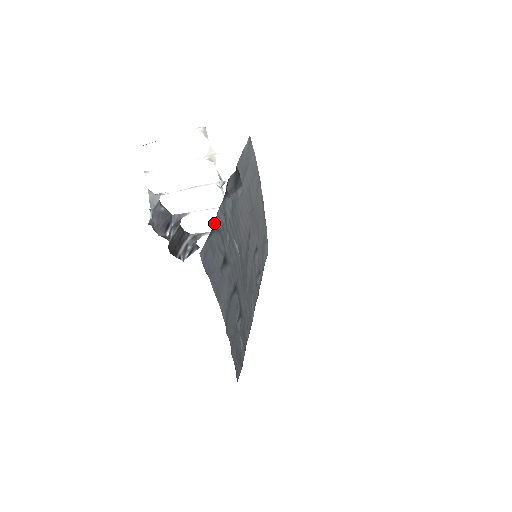
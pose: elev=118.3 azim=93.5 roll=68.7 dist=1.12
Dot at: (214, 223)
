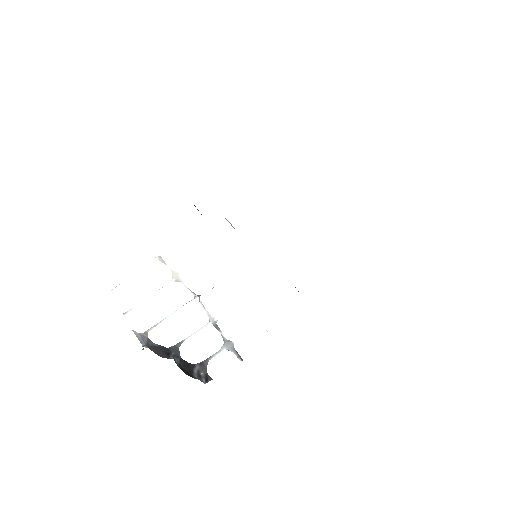
Dot at: occluded
